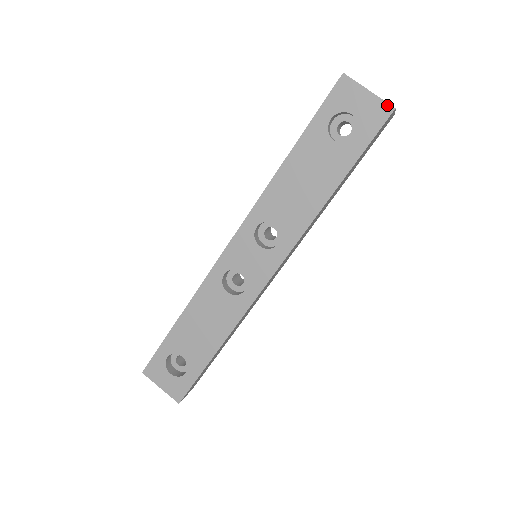
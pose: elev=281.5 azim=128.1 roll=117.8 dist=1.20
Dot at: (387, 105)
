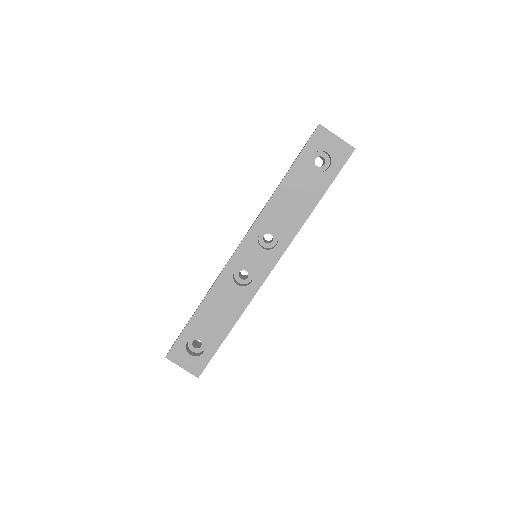
Dot at: (350, 146)
